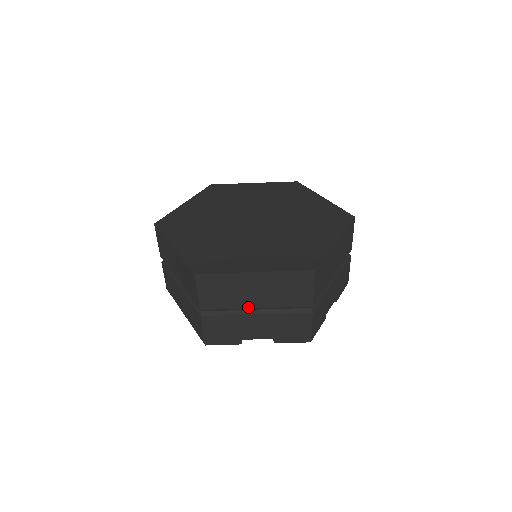
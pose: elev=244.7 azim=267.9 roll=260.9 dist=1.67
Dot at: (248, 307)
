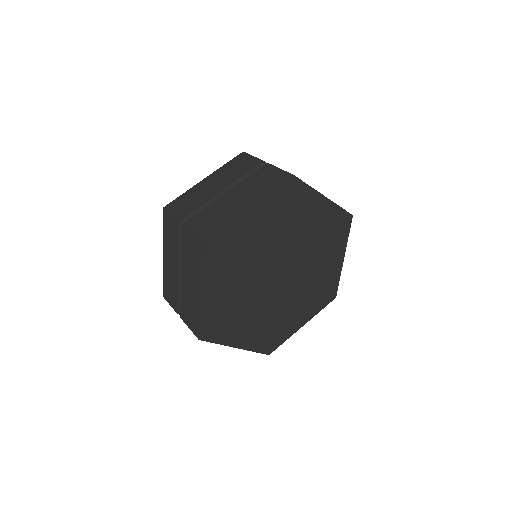
Dot at: occluded
